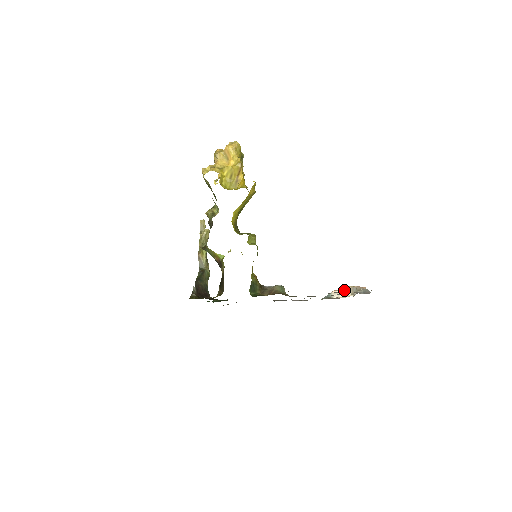
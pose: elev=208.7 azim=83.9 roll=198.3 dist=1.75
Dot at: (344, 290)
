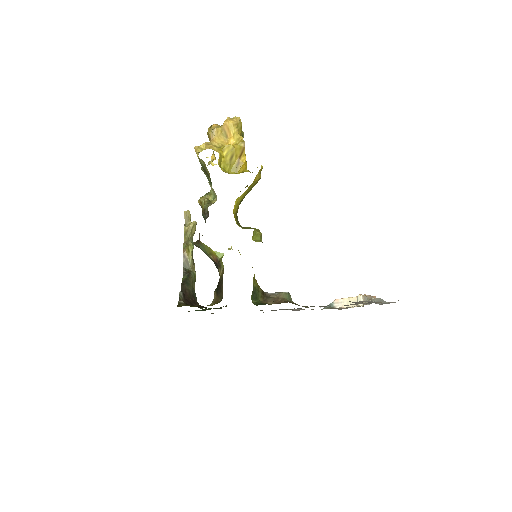
Dot at: (350, 299)
